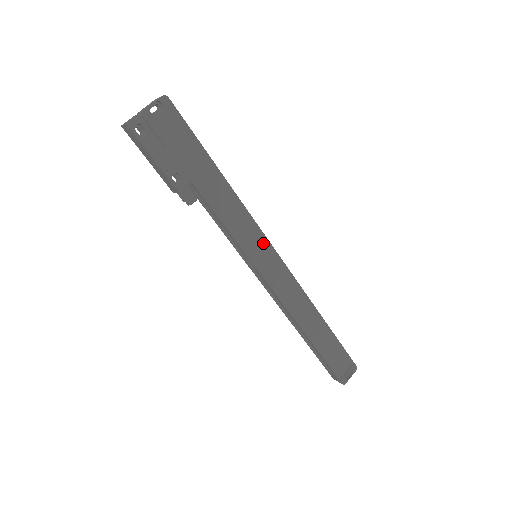
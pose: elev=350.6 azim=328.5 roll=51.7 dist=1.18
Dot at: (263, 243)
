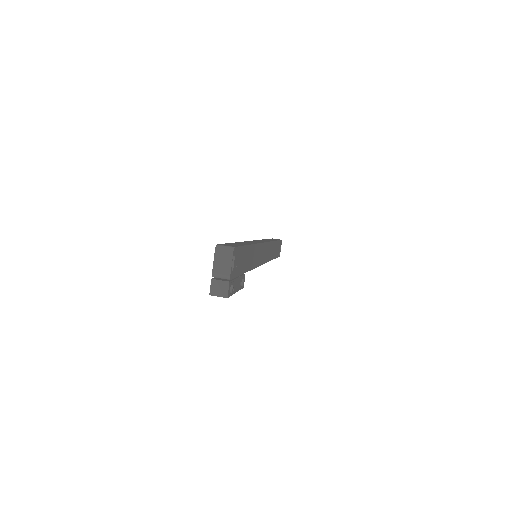
Dot at: (262, 248)
